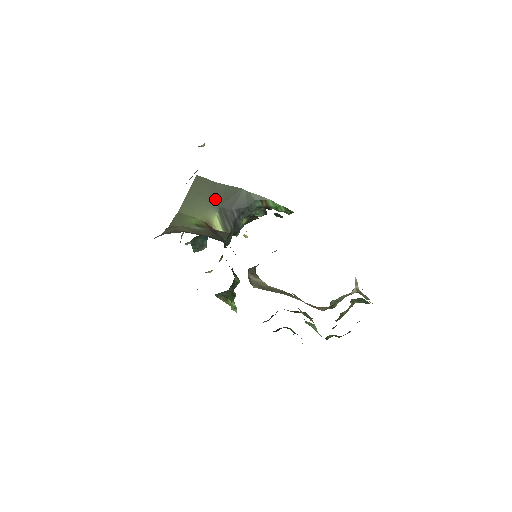
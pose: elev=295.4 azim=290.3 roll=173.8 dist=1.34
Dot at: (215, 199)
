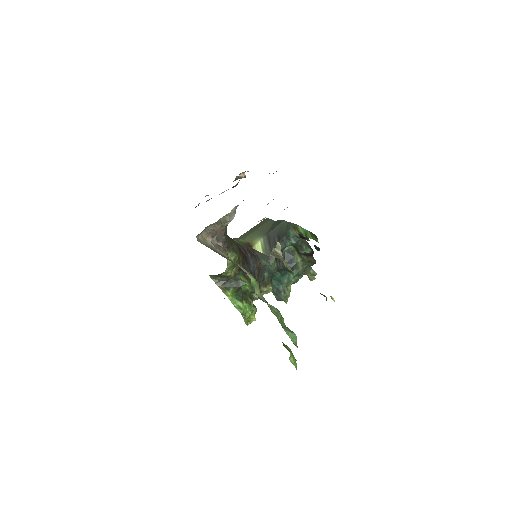
Dot at: (267, 230)
